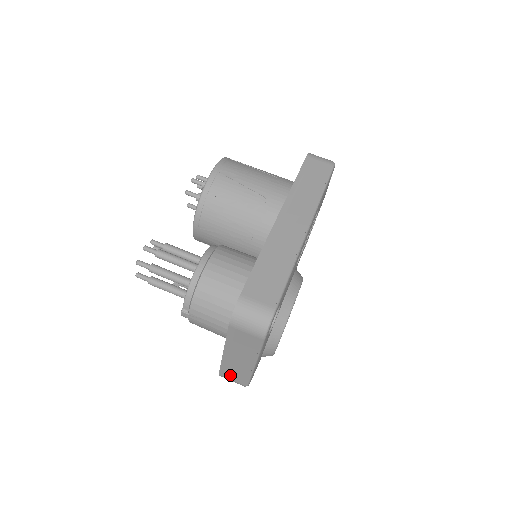
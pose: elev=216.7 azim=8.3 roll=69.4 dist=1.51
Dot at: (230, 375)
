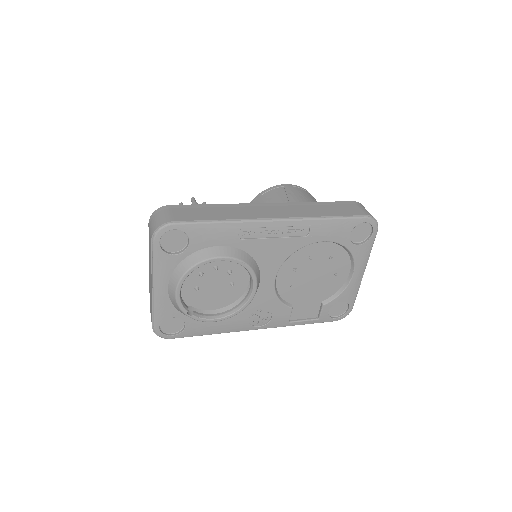
Dot at: occluded
